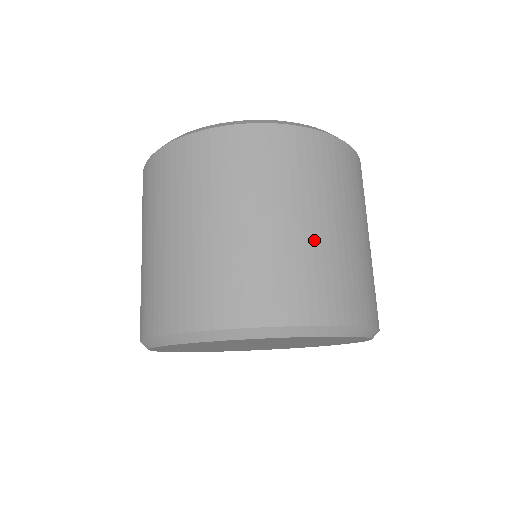
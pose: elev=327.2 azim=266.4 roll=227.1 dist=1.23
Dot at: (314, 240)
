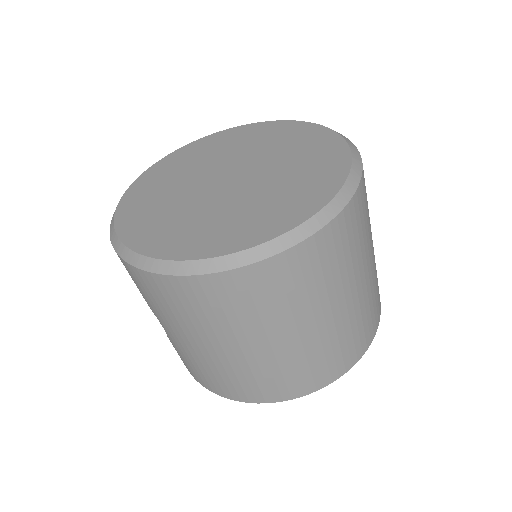
Dot at: (349, 314)
